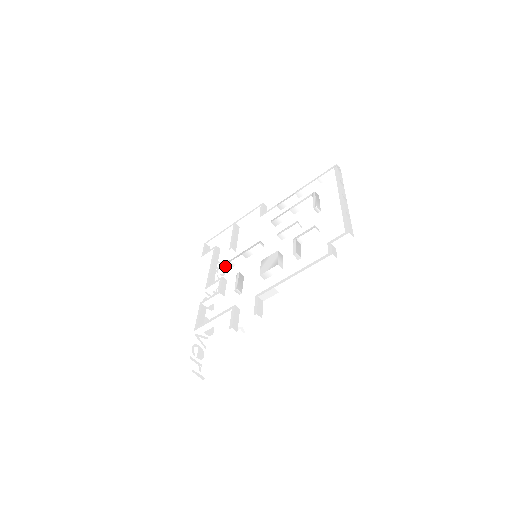
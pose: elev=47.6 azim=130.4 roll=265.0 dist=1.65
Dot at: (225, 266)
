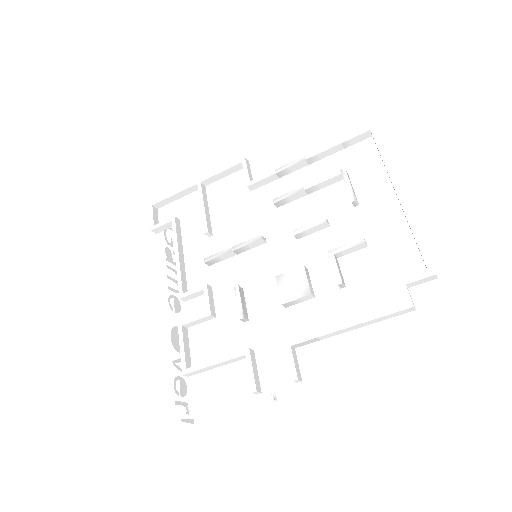
Dot at: (205, 263)
